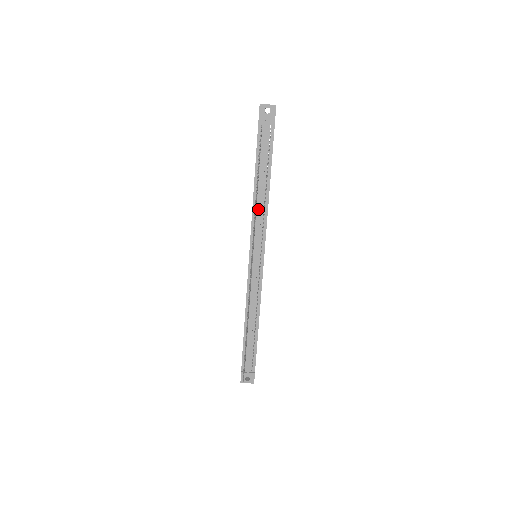
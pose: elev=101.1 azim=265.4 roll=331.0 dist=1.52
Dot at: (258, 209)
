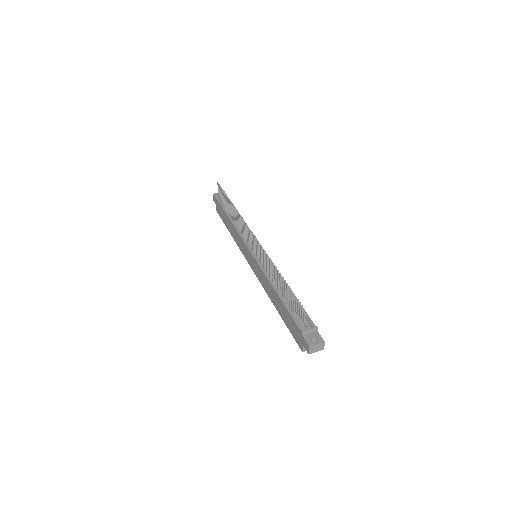
Dot at: occluded
